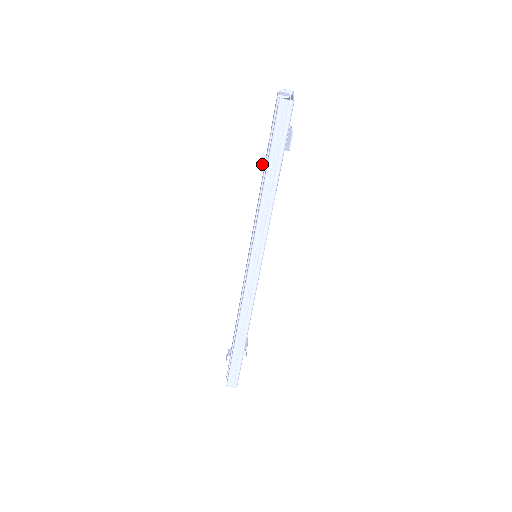
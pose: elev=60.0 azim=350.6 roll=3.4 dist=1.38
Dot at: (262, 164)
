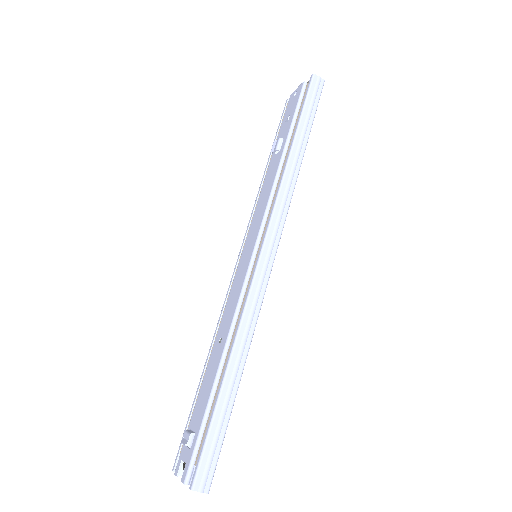
Dot at: (279, 142)
